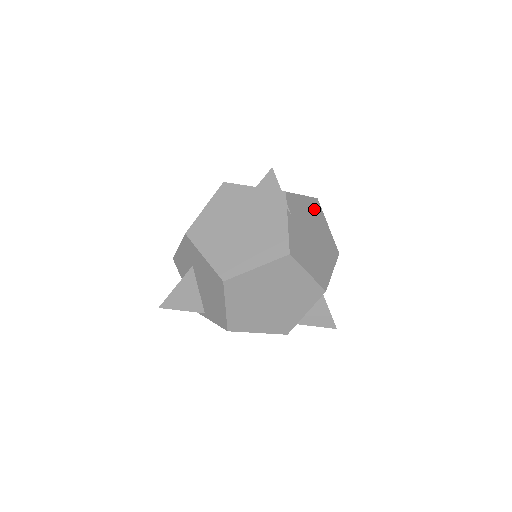
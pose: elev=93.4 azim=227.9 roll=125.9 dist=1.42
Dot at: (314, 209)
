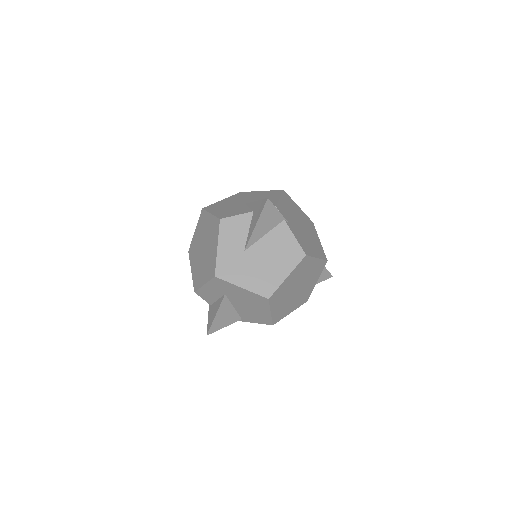
Dot at: (288, 202)
